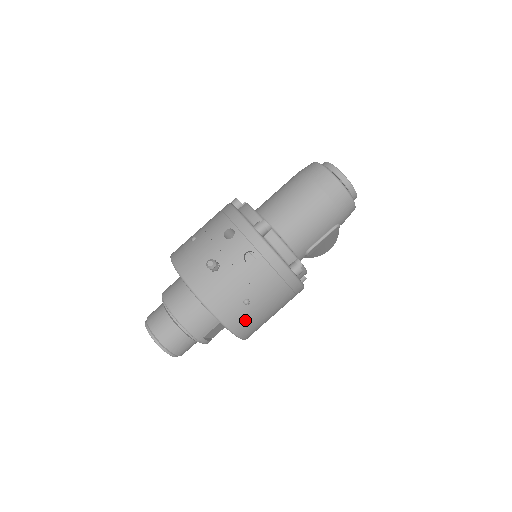
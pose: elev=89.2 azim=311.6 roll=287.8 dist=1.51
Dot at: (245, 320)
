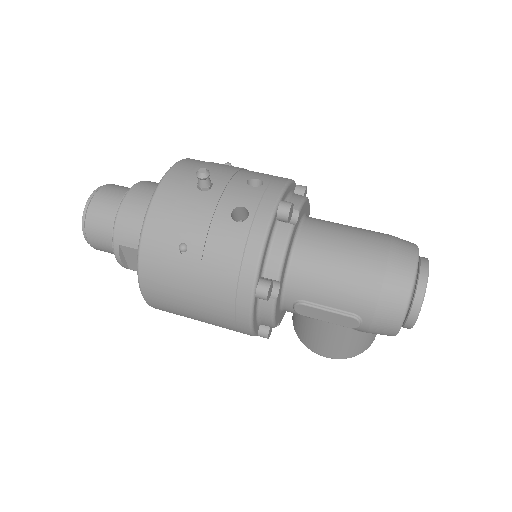
Dot at: (161, 266)
